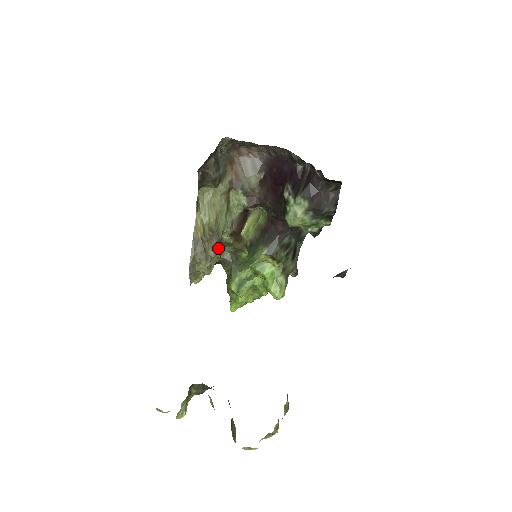
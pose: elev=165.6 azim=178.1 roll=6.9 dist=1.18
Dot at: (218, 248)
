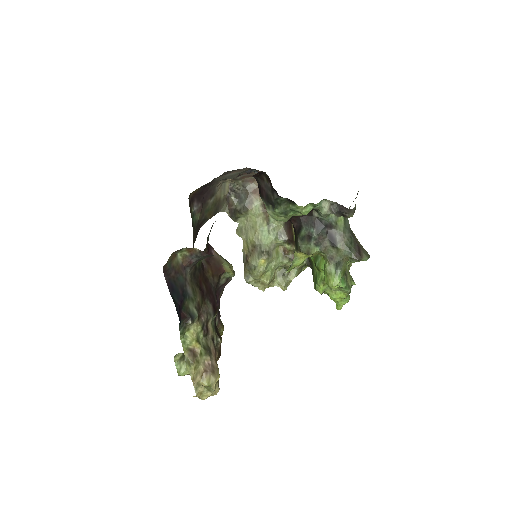
Dot at: (260, 258)
